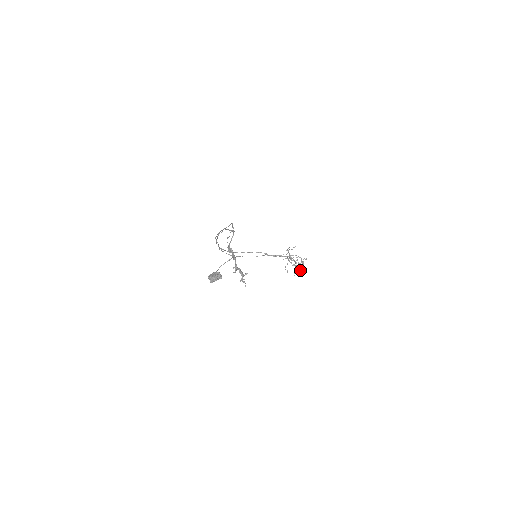
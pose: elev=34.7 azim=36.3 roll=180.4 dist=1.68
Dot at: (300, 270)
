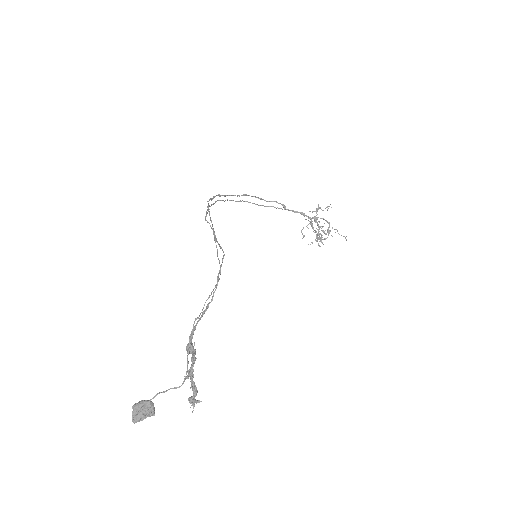
Dot at: (320, 240)
